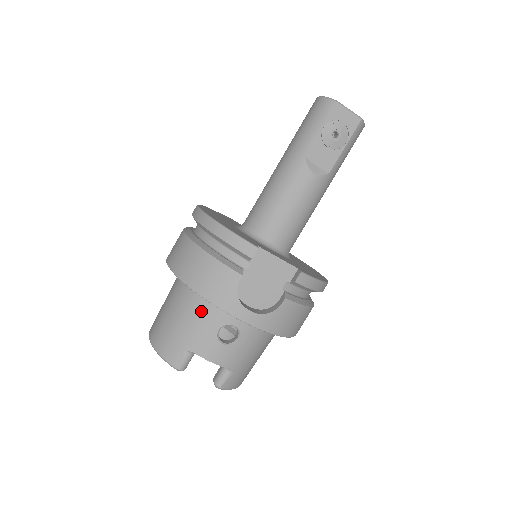
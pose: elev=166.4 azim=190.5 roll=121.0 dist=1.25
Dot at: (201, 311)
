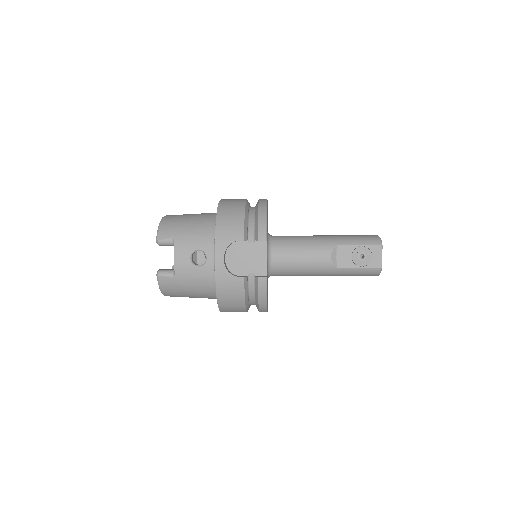
Dot at: (204, 232)
